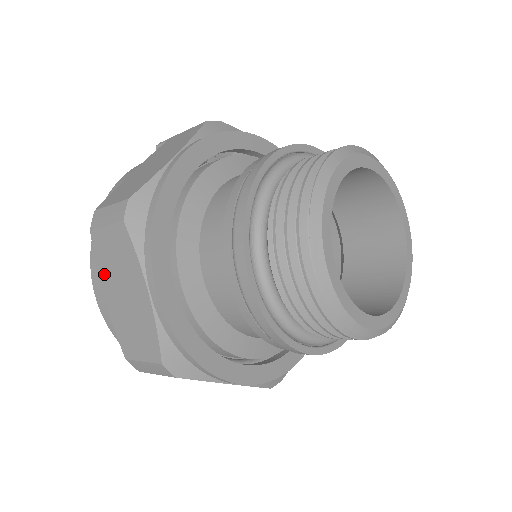
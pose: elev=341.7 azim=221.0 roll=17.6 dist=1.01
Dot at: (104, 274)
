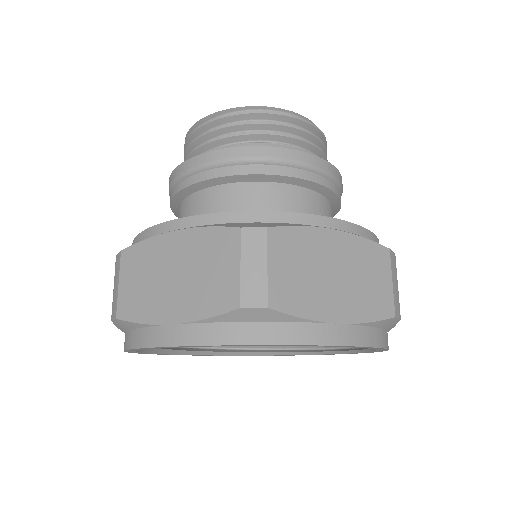
Dot at: occluded
